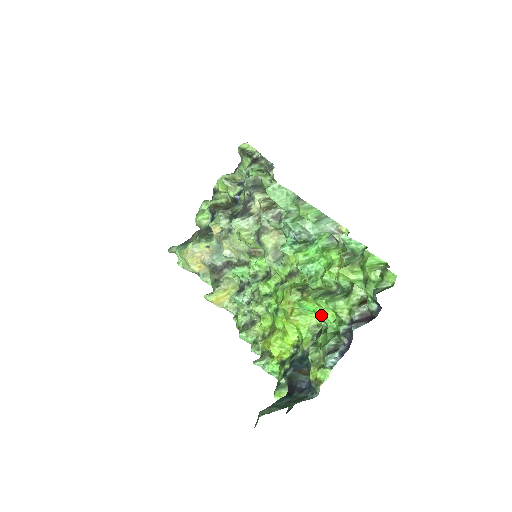
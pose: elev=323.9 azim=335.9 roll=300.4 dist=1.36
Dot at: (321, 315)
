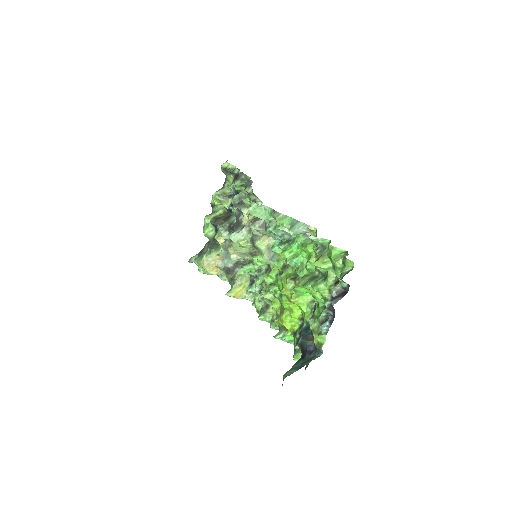
Dot at: occluded
